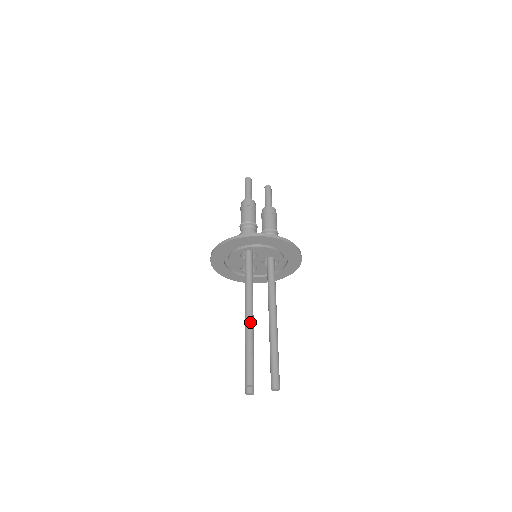
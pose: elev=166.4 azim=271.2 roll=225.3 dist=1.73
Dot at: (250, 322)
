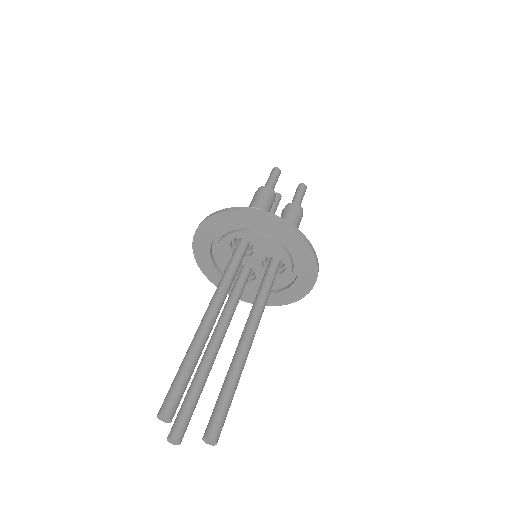
Dot at: (205, 326)
